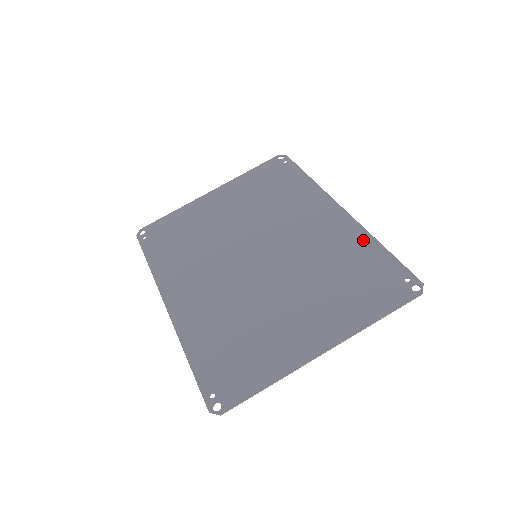
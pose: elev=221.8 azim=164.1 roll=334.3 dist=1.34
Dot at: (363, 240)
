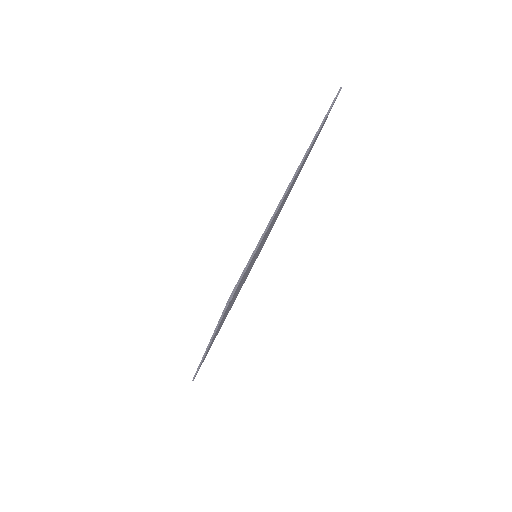
Dot at: occluded
